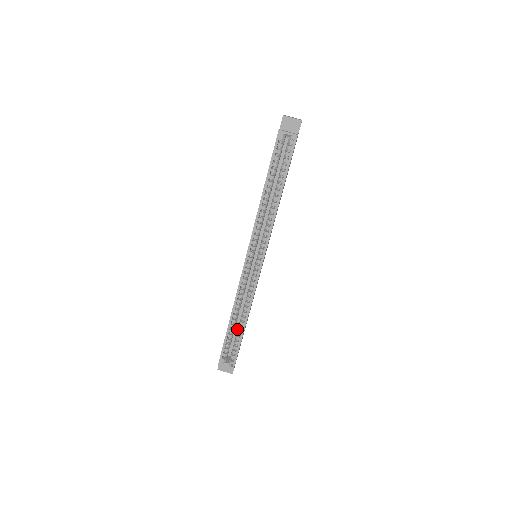
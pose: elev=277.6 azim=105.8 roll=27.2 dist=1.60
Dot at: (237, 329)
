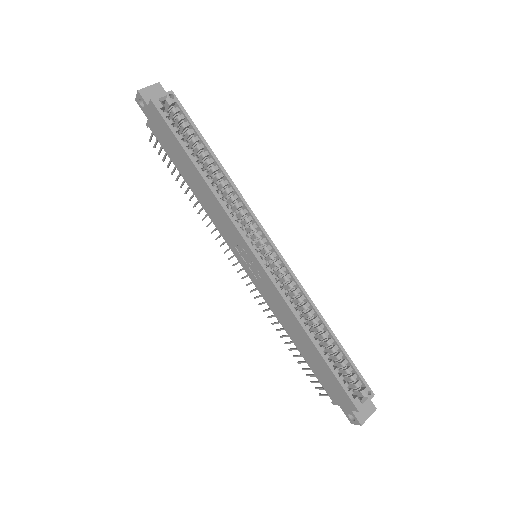
Dot at: occluded
